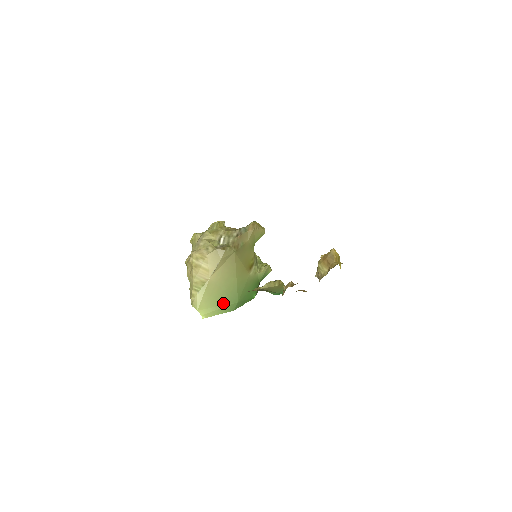
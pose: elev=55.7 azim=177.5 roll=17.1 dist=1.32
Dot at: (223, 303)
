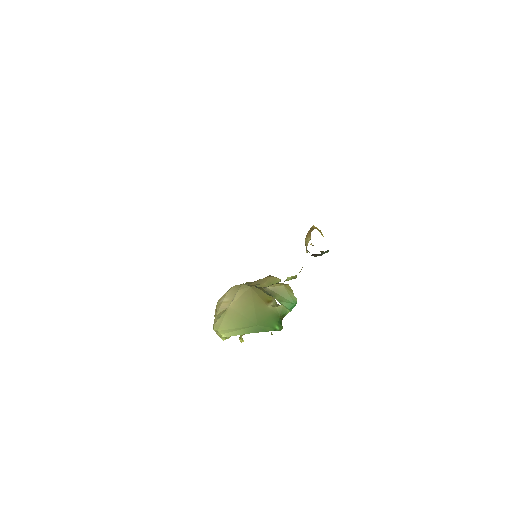
Dot at: (243, 326)
